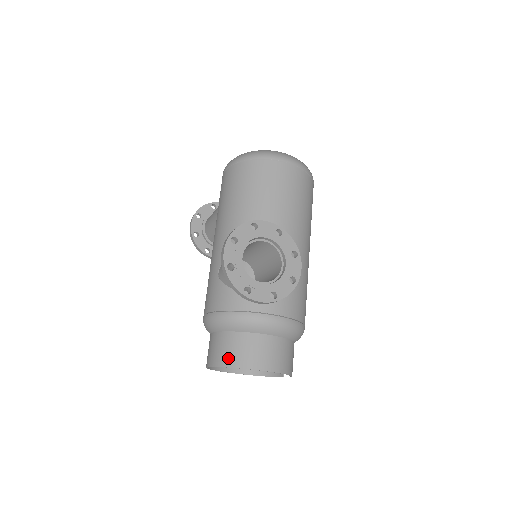
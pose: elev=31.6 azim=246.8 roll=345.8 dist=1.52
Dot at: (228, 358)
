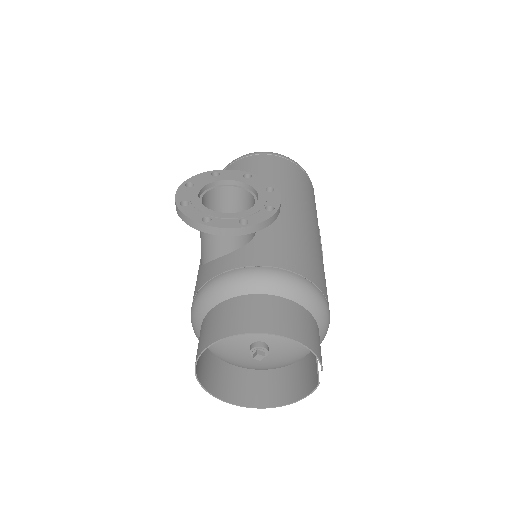
Dot at: (210, 335)
